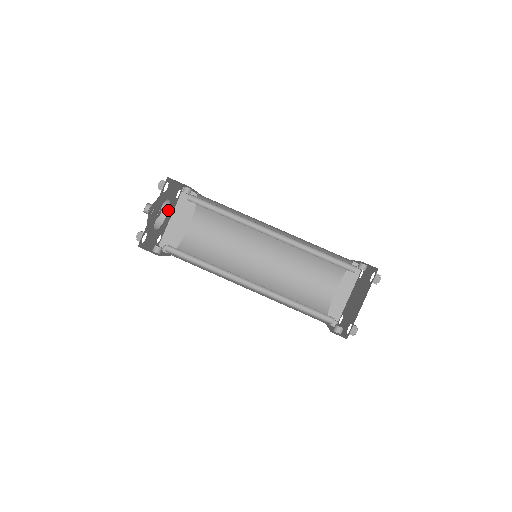
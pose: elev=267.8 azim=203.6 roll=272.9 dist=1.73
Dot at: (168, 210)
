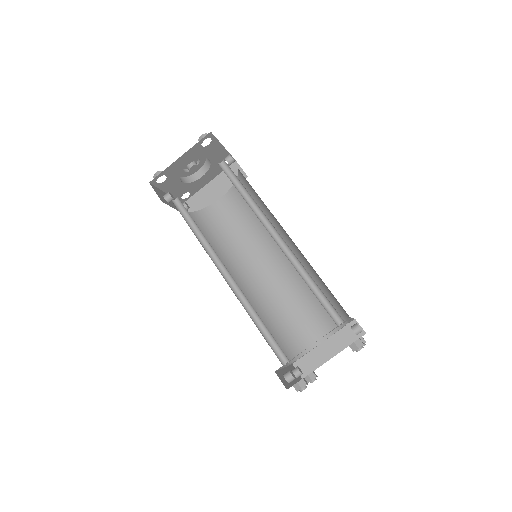
Dot at: (207, 172)
